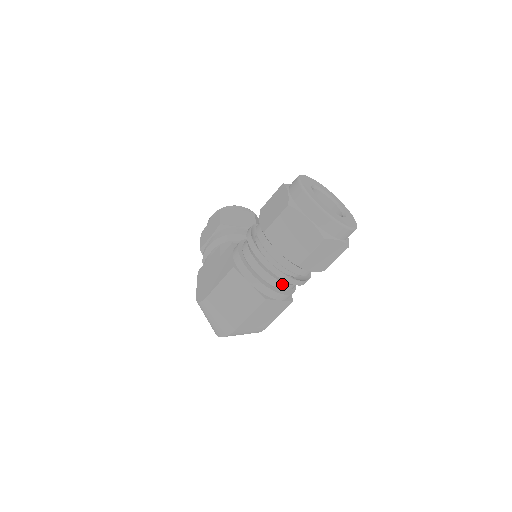
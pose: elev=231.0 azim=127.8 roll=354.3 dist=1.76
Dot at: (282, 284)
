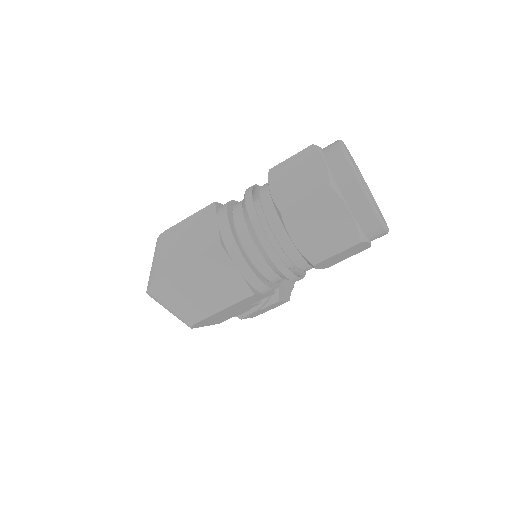
Dot at: (252, 245)
